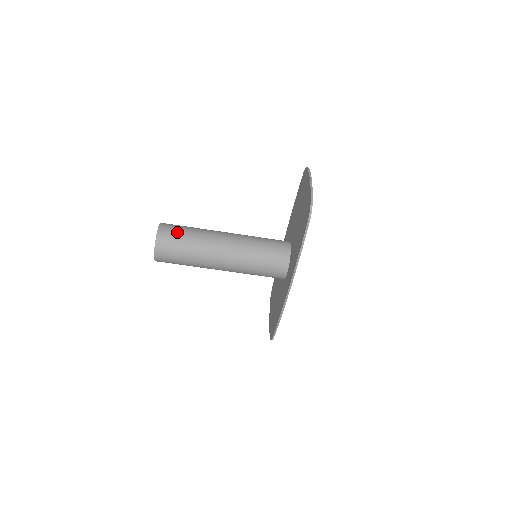
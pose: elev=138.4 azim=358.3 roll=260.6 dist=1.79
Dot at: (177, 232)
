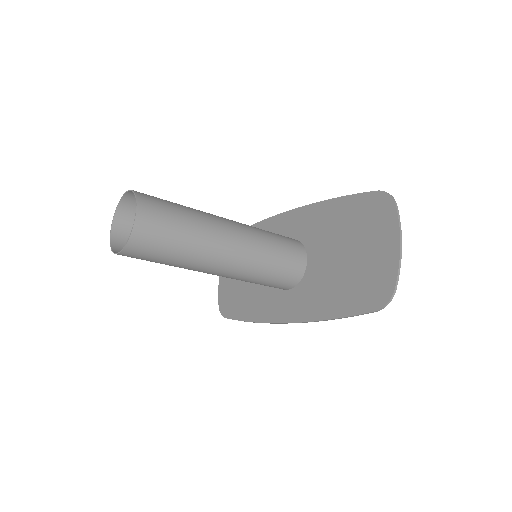
Dot at: (165, 229)
